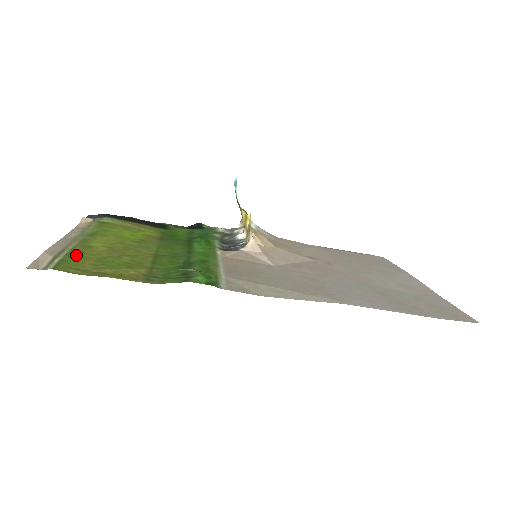
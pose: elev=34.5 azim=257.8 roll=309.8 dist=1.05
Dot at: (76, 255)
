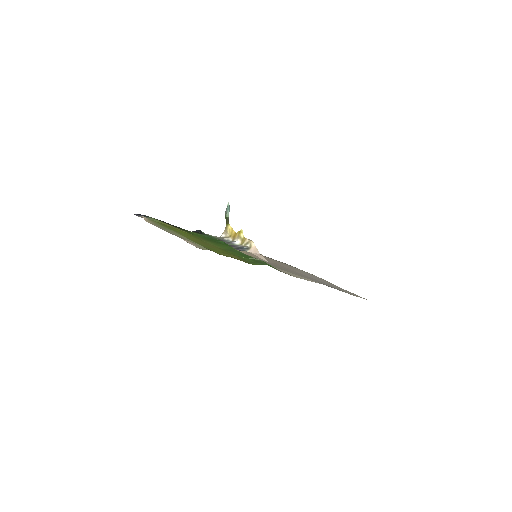
Dot at: (197, 243)
